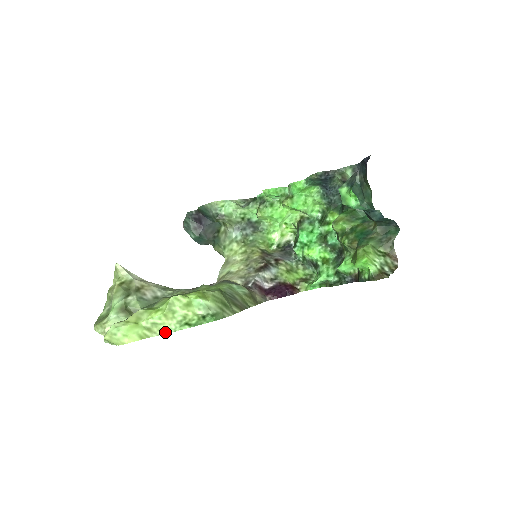
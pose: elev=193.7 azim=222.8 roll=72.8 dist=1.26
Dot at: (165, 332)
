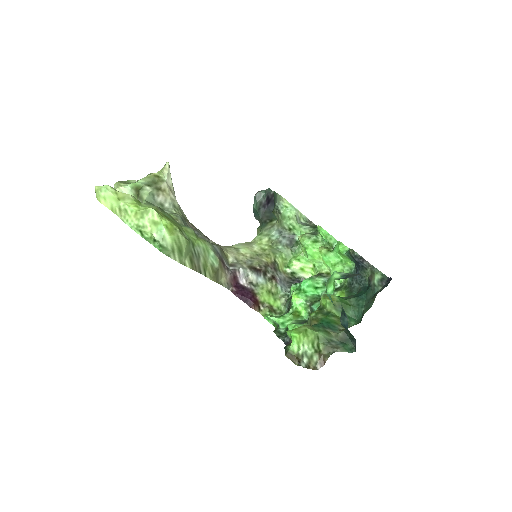
Dot at: (126, 222)
